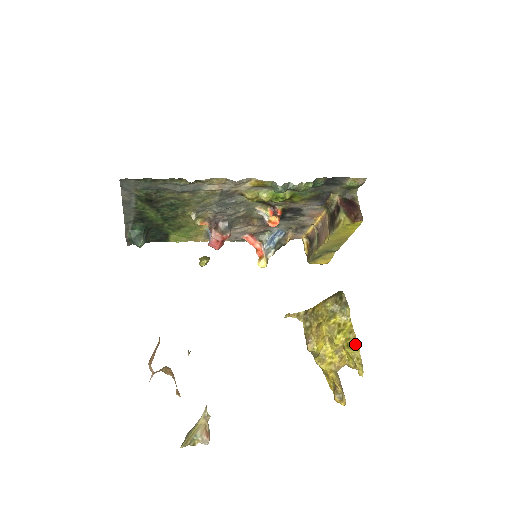
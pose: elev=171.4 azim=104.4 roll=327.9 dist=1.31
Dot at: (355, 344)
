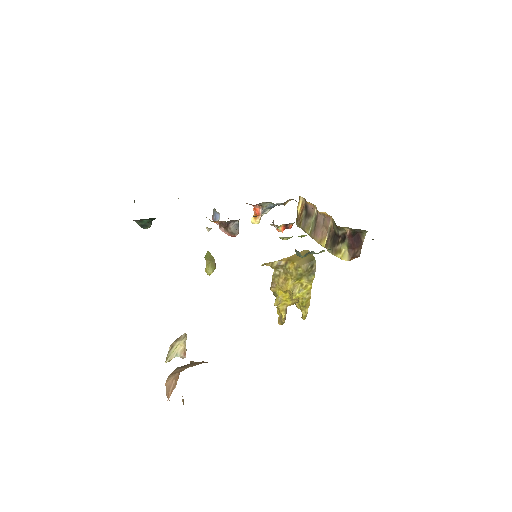
Dot at: (308, 303)
